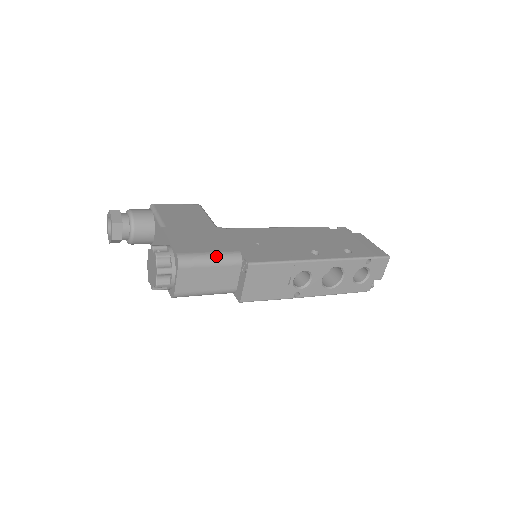
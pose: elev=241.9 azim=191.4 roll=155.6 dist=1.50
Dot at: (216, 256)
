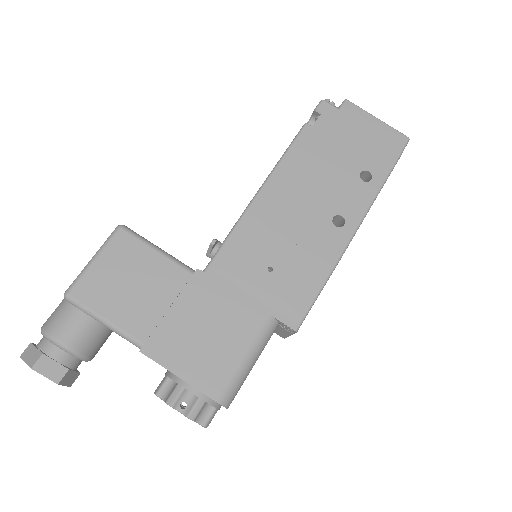
Dot at: (254, 353)
